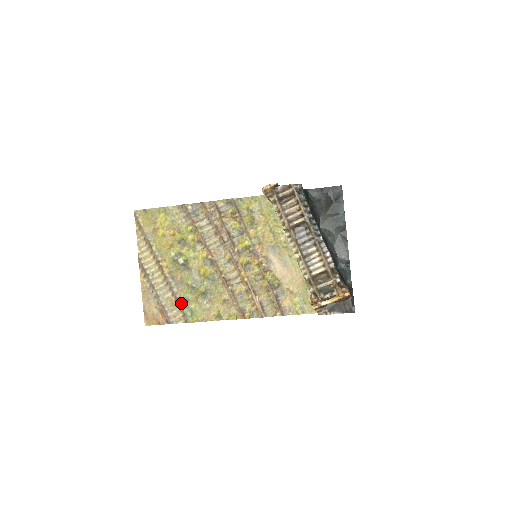
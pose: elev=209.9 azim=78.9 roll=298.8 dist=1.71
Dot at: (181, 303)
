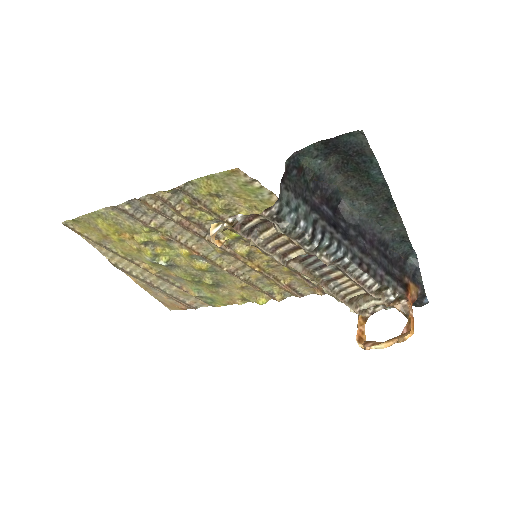
Dot at: occluded
